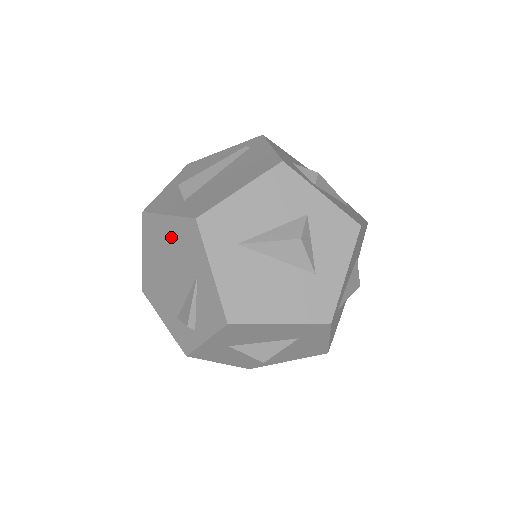
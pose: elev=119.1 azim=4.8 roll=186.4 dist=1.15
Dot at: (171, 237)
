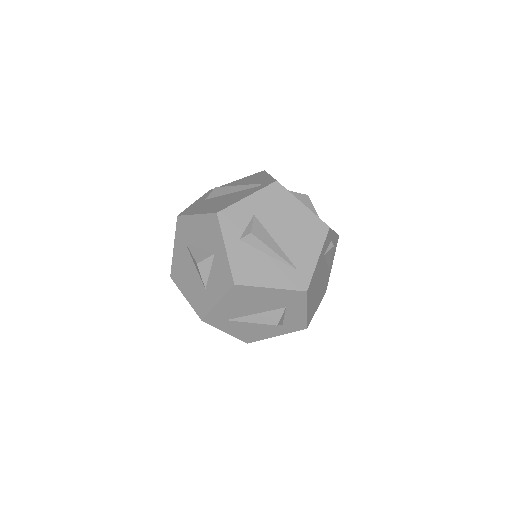
Dot at: occluded
